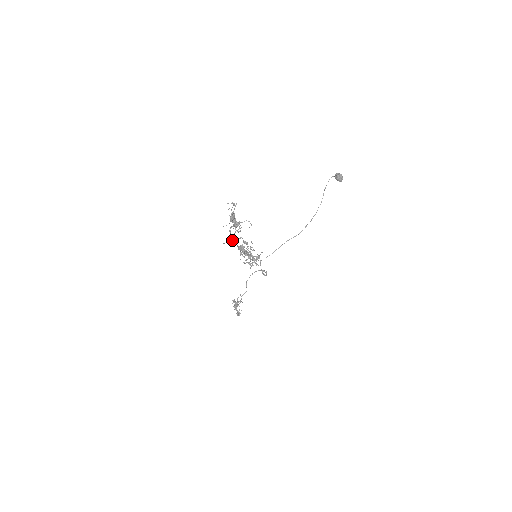
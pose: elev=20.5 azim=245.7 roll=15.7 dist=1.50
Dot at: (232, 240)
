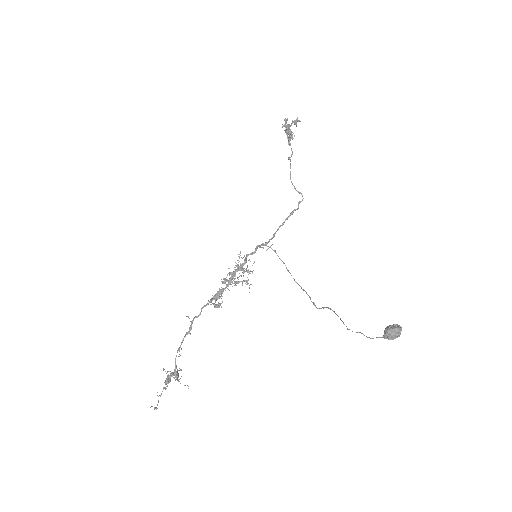
Dot at: (194, 318)
